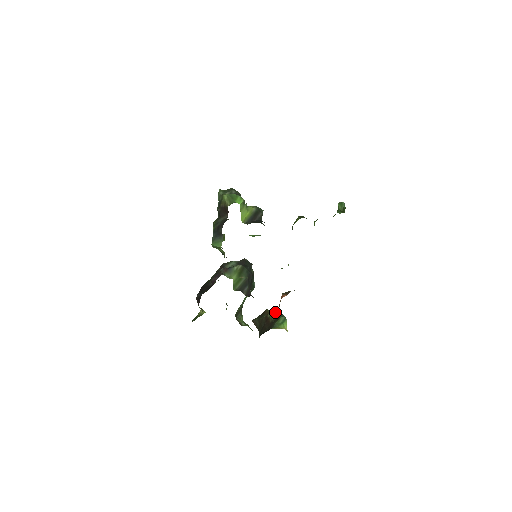
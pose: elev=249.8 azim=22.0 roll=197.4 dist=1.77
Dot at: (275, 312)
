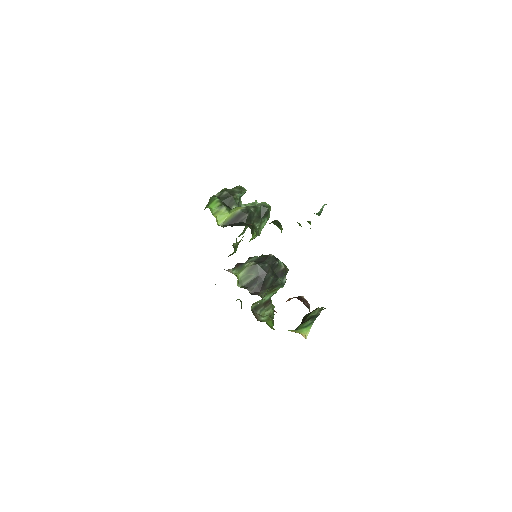
Dot at: (315, 313)
